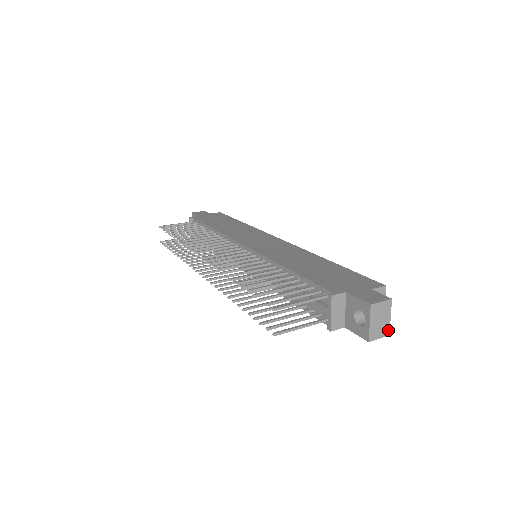
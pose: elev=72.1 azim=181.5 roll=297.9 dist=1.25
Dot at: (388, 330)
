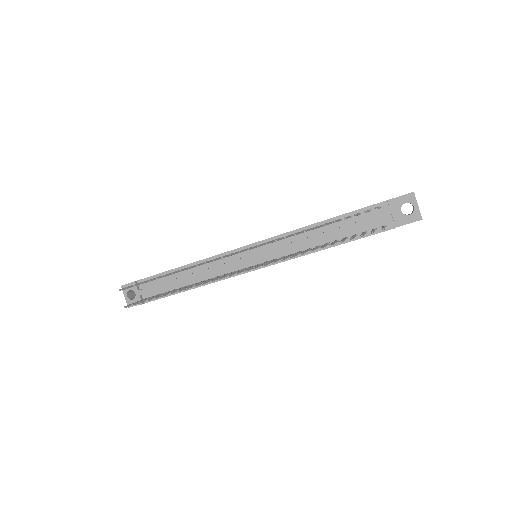
Dot at: occluded
